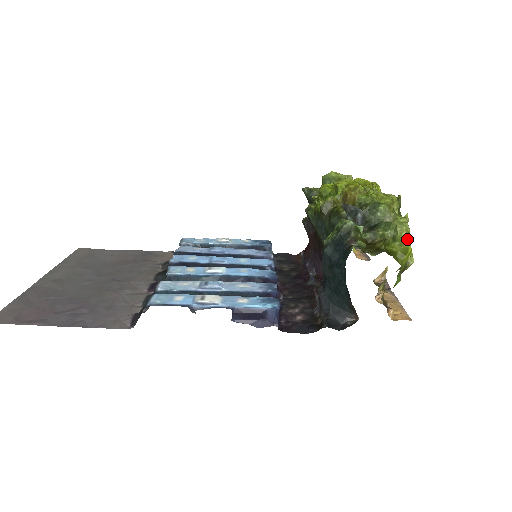
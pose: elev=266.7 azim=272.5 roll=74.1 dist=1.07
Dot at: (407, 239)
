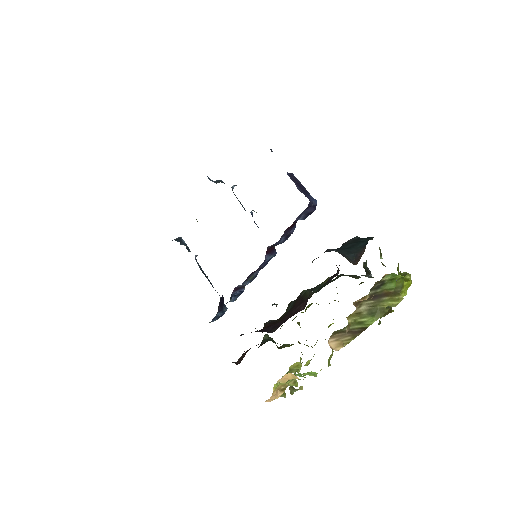
Dot at: occluded
